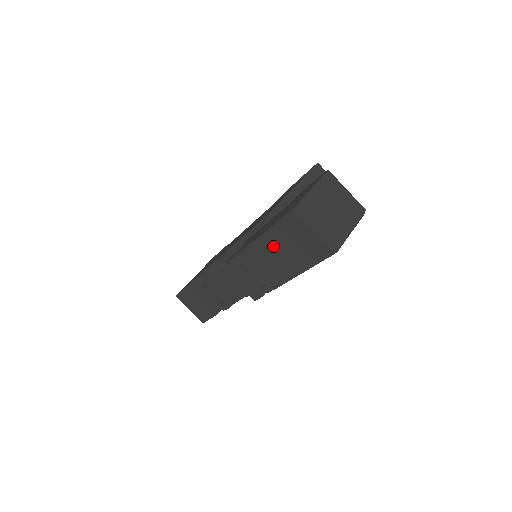
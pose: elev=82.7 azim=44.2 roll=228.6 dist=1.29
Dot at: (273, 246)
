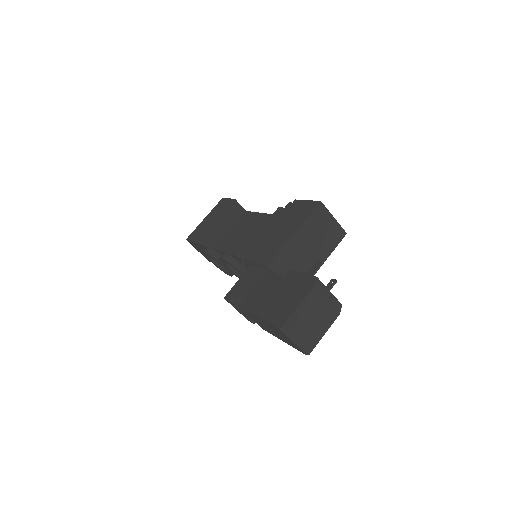
Dot at: (263, 323)
